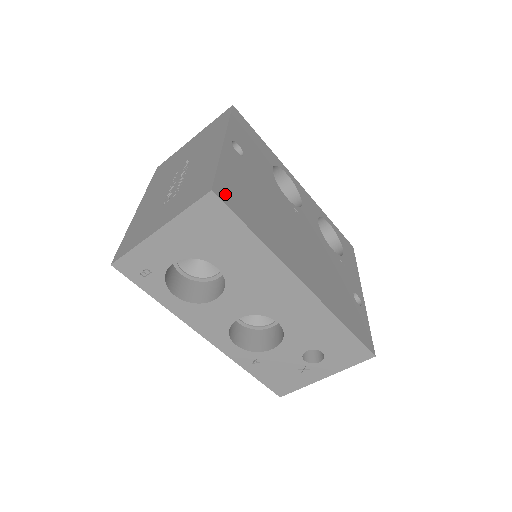
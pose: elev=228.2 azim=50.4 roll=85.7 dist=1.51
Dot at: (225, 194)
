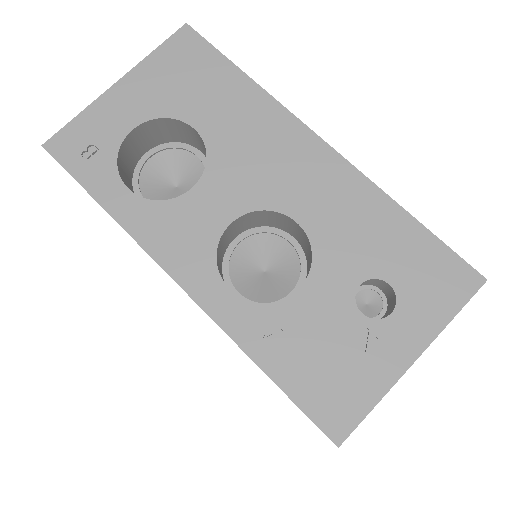
Dot at: occluded
